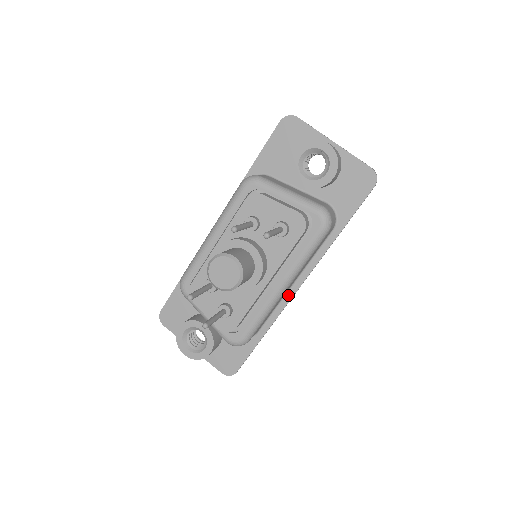
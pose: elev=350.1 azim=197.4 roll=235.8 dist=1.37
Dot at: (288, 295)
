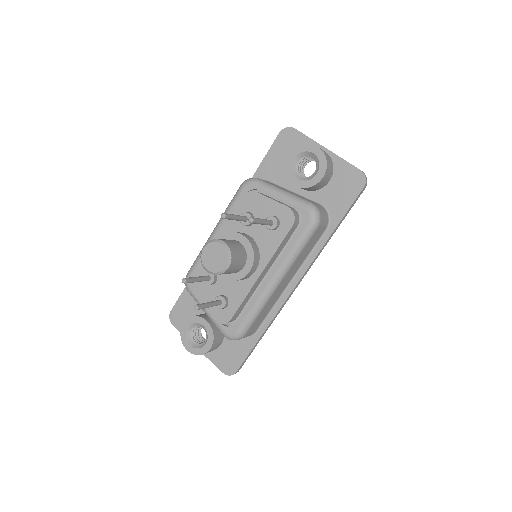
Dot at: (285, 294)
